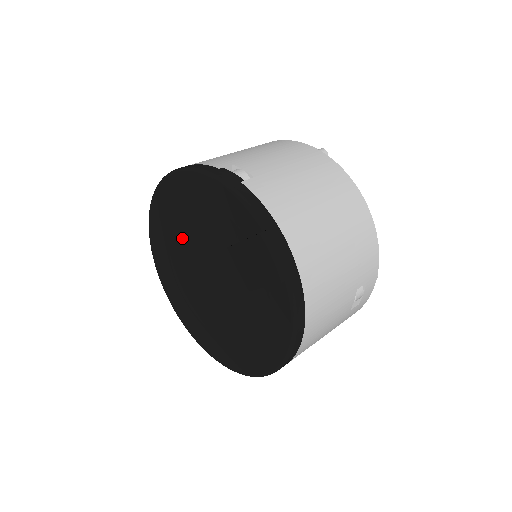
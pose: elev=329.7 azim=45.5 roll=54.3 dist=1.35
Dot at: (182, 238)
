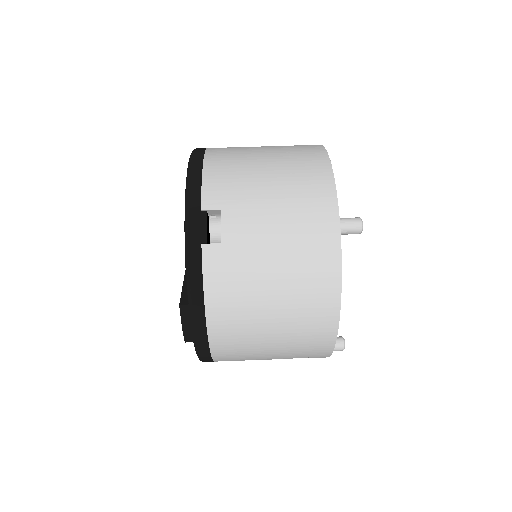
Dot at: occluded
